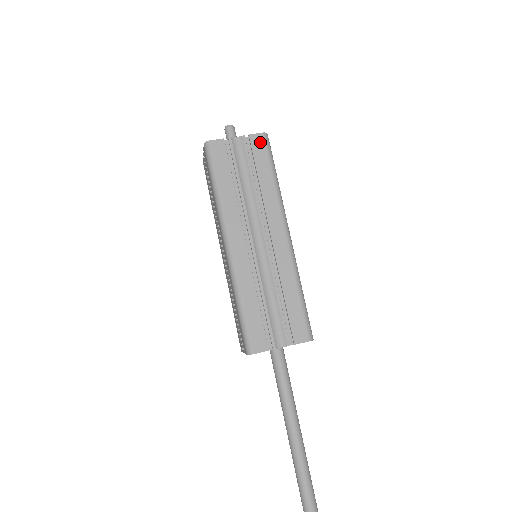
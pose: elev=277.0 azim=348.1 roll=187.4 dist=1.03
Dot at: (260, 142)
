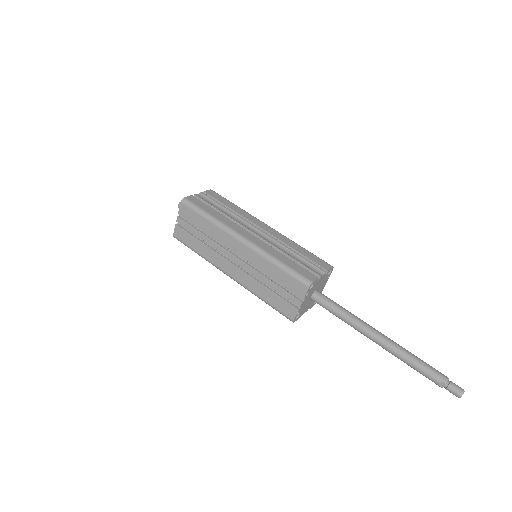
Dot at: (213, 193)
